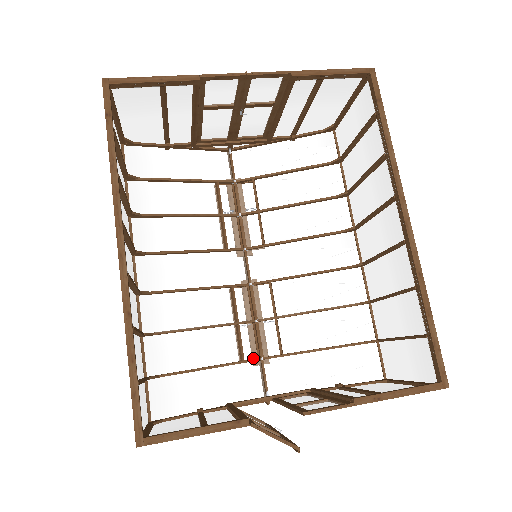
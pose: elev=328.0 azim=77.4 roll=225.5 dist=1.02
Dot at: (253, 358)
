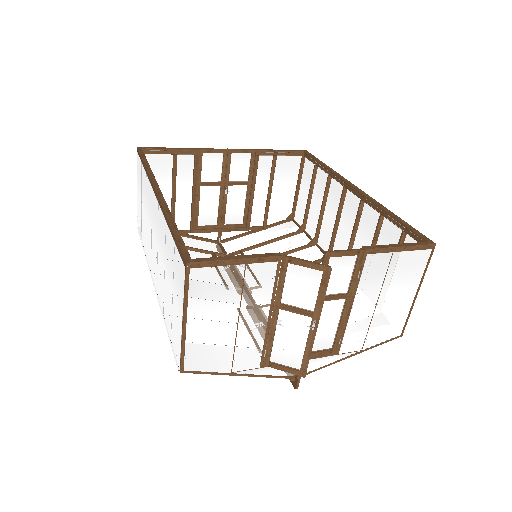
Dot at: occluded
